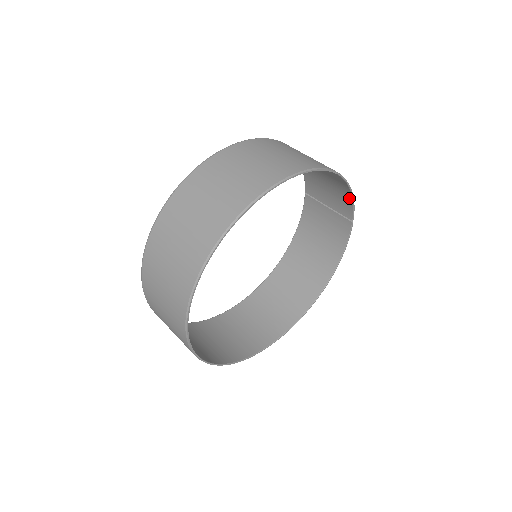
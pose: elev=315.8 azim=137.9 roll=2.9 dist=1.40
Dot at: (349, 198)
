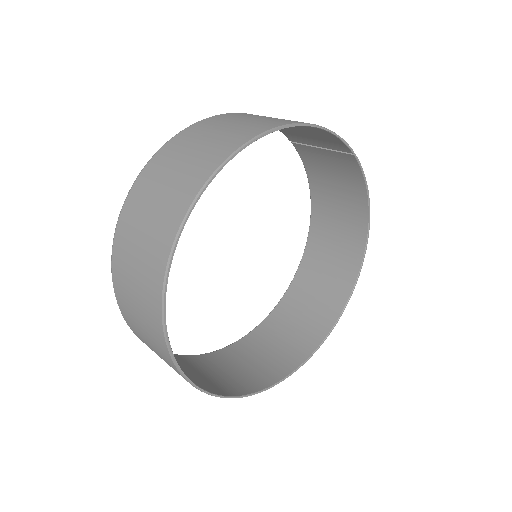
Dot at: (329, 134)
